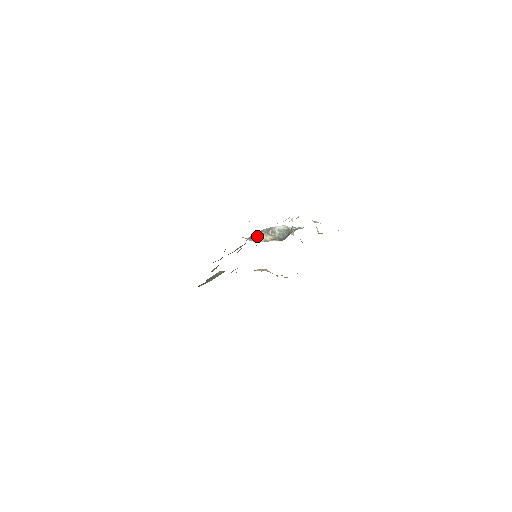
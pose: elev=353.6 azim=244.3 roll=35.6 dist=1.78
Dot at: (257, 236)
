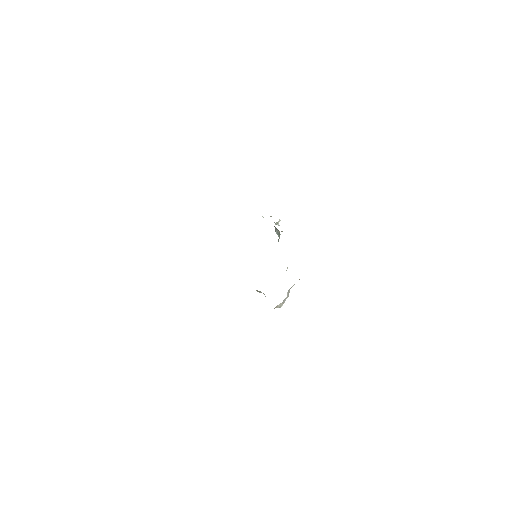
Dot at: occluded
